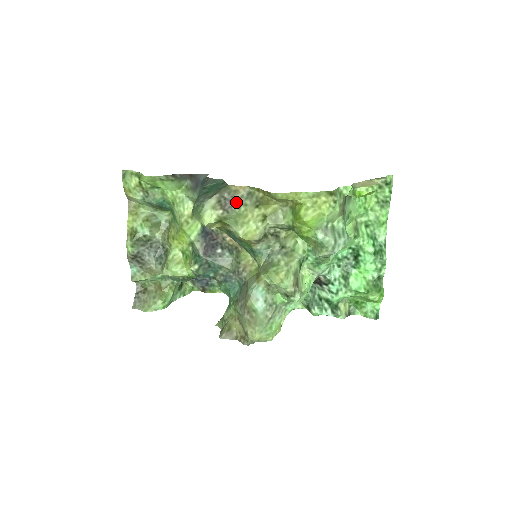
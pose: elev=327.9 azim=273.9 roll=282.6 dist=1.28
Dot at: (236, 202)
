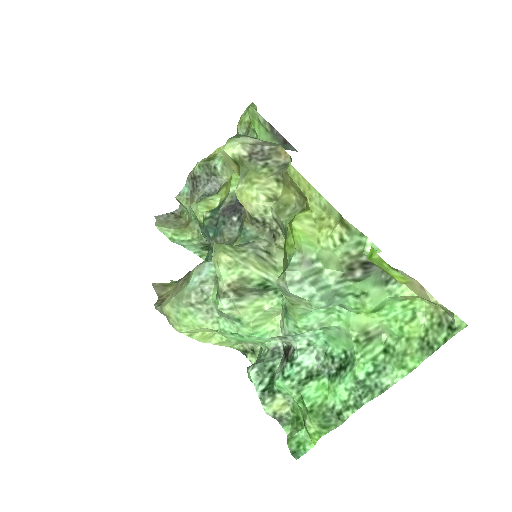
Dot at: (267, 160)
